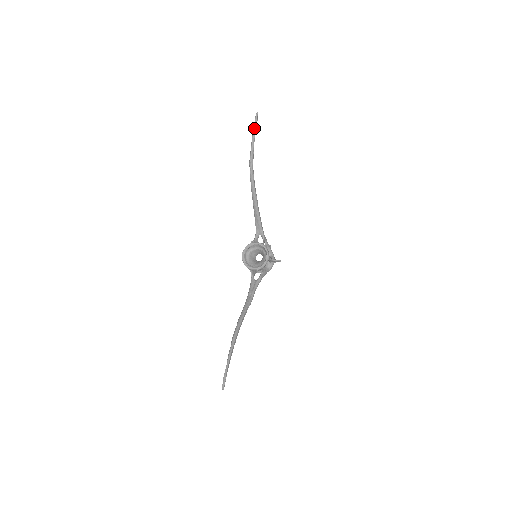
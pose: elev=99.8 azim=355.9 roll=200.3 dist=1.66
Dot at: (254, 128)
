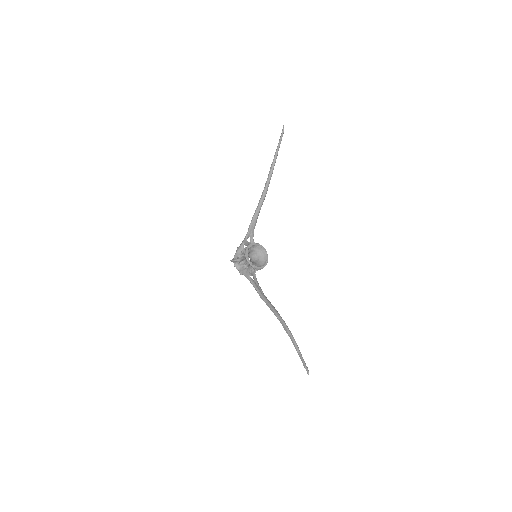
Dot at: (281, 139)
